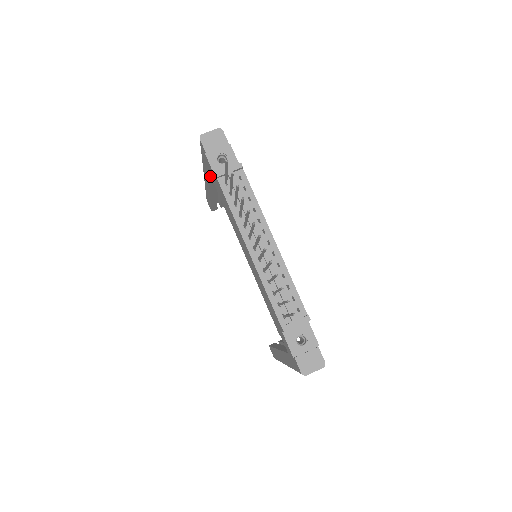
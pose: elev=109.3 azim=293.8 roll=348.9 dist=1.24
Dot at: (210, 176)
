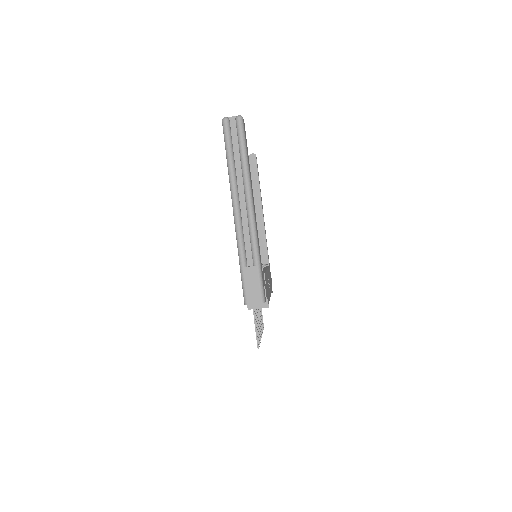
Dot at: occluded
